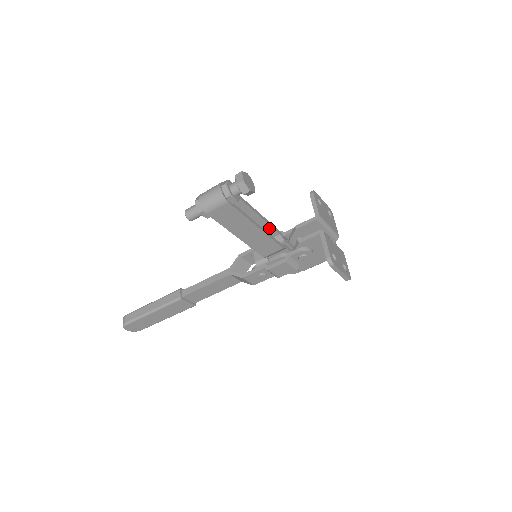
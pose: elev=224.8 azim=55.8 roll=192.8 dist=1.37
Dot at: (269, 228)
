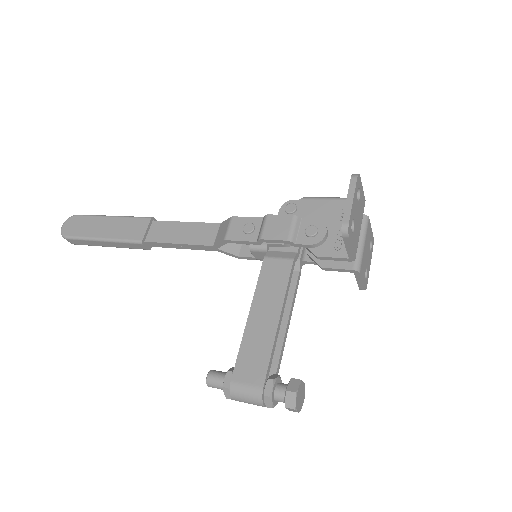
Dot at: (286, 282)
